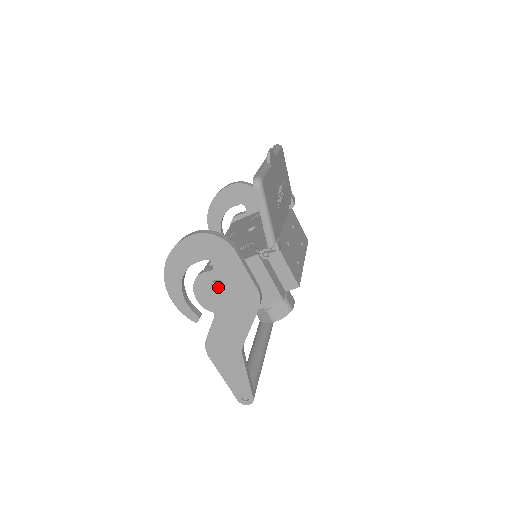
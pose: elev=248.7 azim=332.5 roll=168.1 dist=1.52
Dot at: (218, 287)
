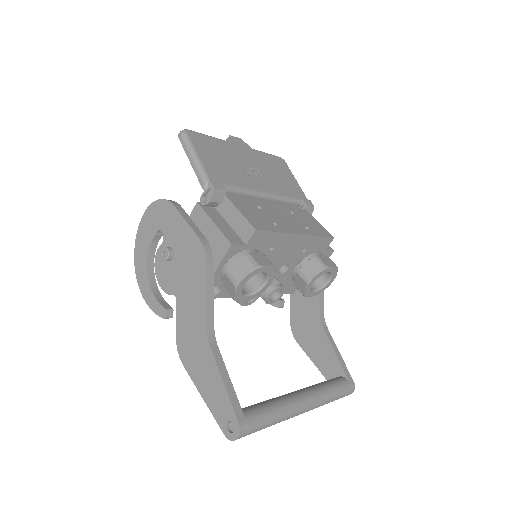
Dot at: (168, 256)
